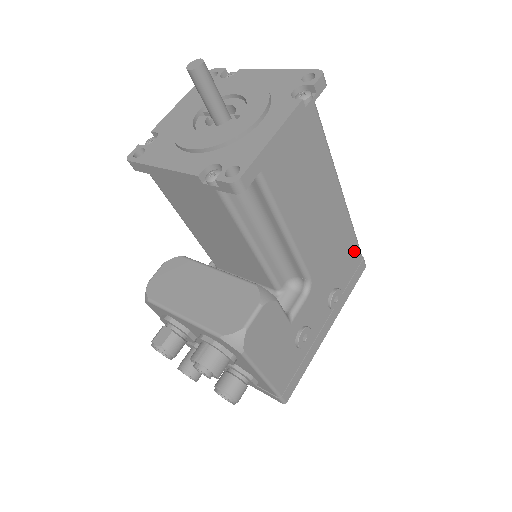
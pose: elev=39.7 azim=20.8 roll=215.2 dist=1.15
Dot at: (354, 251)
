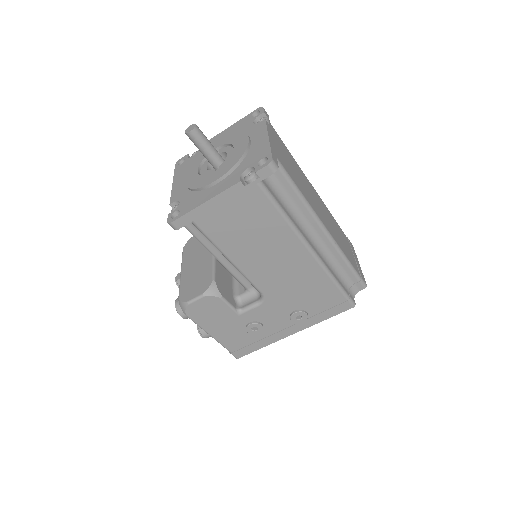
Dot at: (332, 291)
